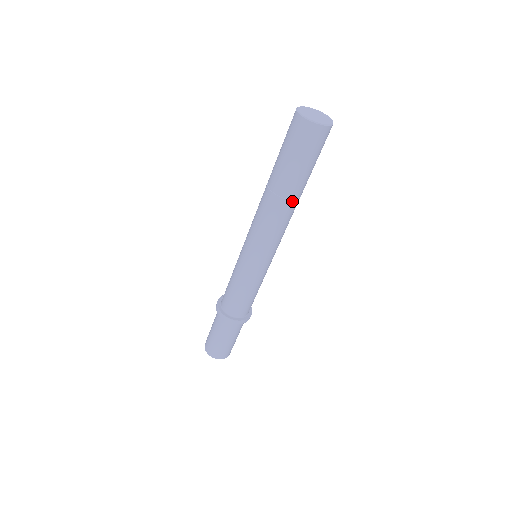
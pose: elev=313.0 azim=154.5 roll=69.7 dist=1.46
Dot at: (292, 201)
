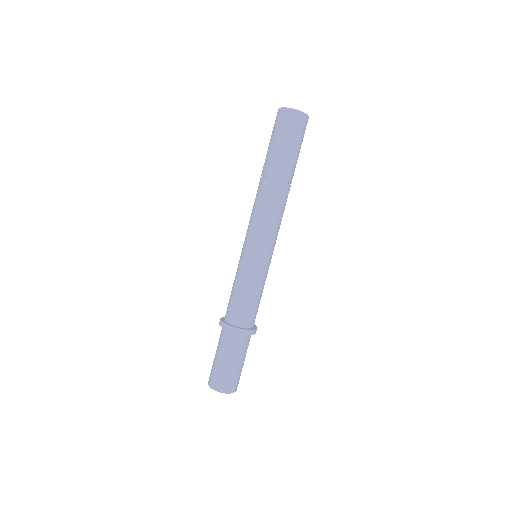
Dot at: (287, 185)
